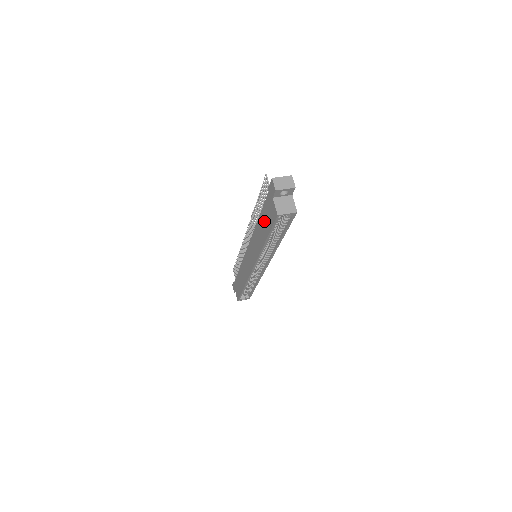
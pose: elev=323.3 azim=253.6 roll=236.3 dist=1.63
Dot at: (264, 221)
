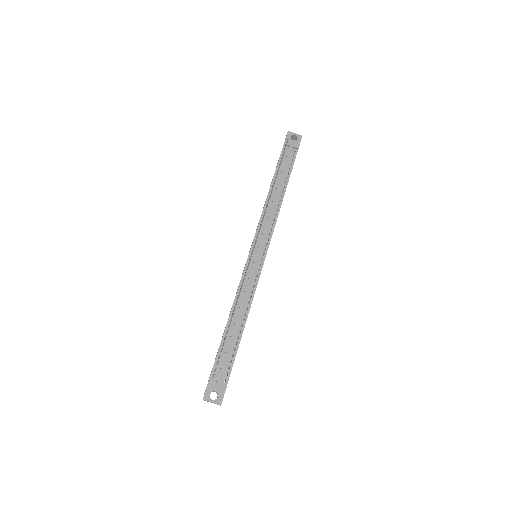
Dot at: occluded
